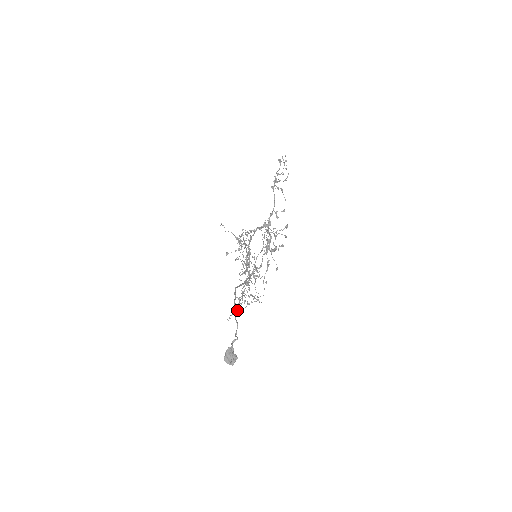
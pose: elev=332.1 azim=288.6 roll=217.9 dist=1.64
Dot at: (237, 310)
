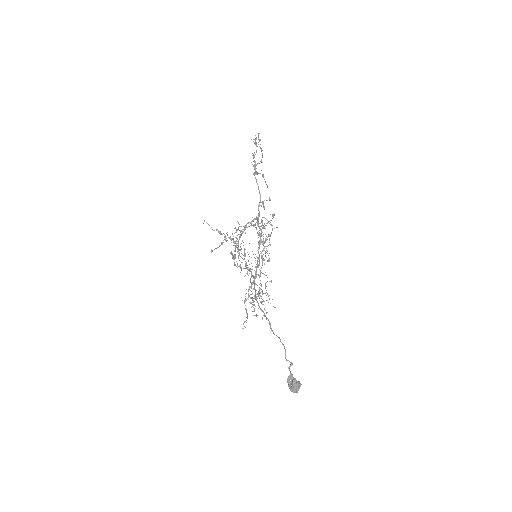
Dot at: (247, 315)
